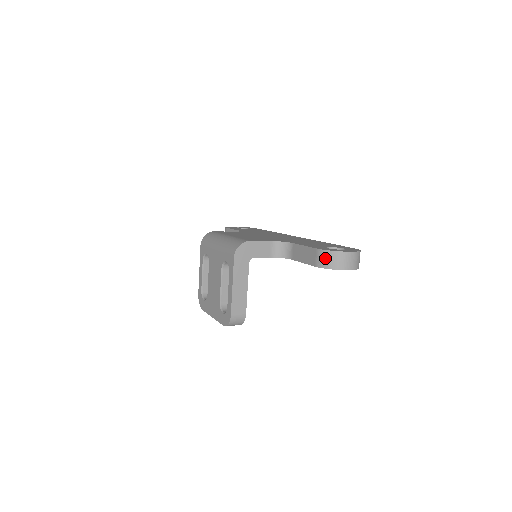
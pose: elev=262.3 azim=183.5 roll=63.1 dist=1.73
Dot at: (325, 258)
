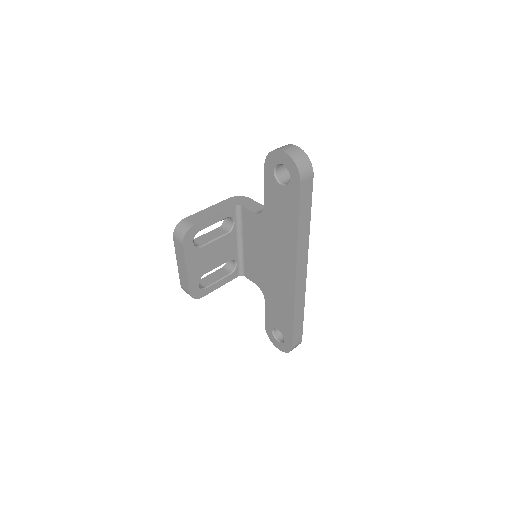
Dot at: occluded
